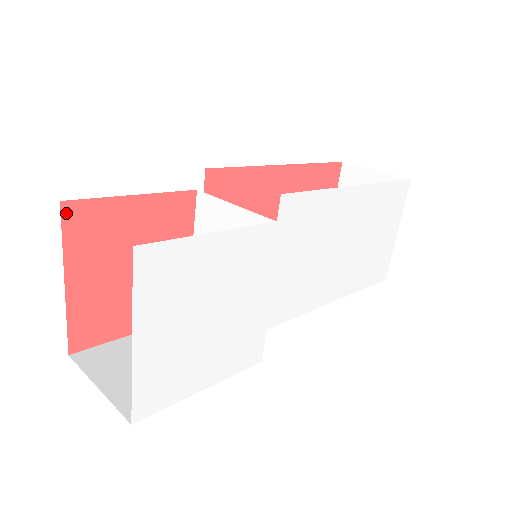
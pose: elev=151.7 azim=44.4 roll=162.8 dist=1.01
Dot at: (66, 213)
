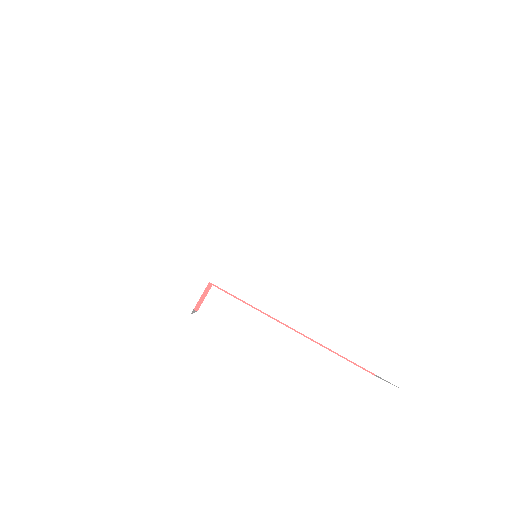
Dot at: occluded
